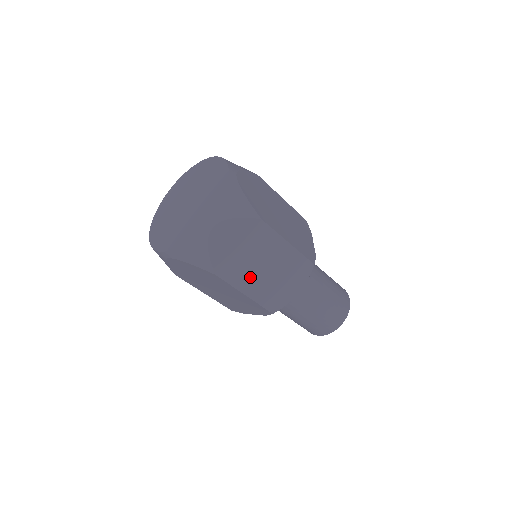
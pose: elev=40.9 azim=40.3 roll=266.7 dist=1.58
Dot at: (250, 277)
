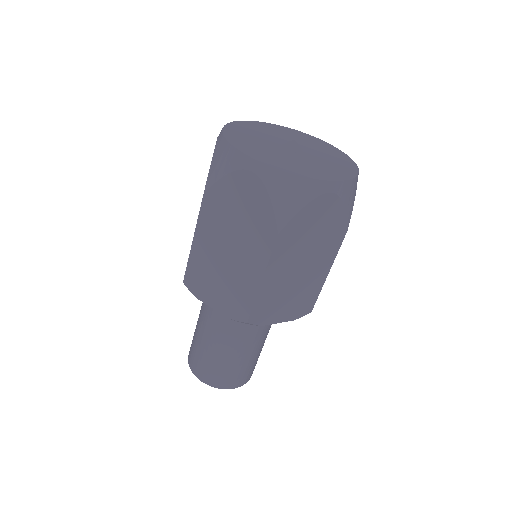
Dot at: occluded
